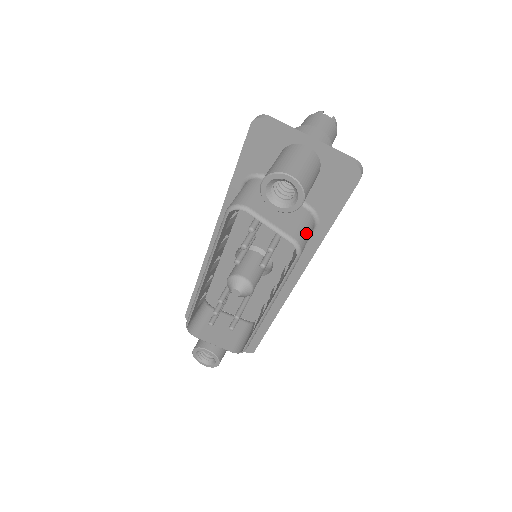
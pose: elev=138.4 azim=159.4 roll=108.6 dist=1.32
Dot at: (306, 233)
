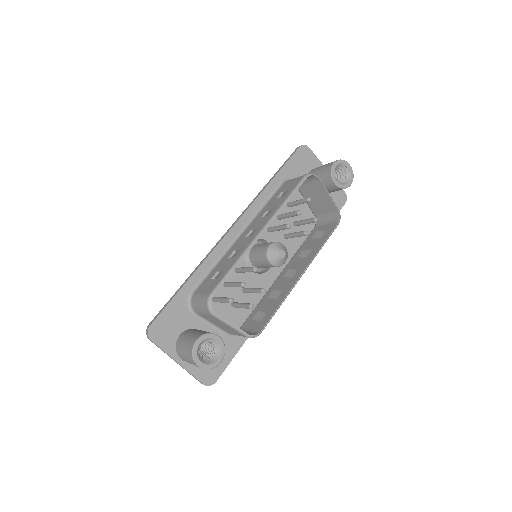
Dot at: (330, 218)
